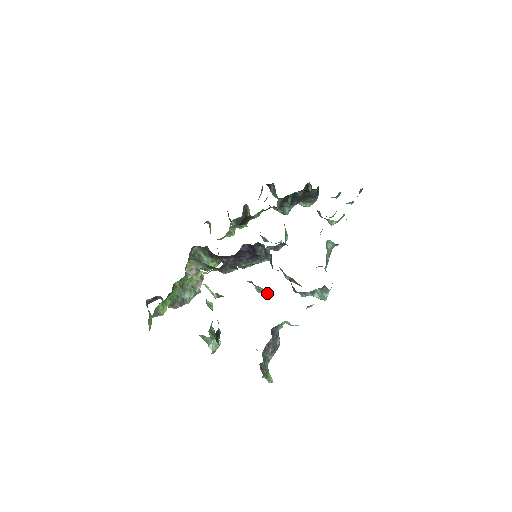
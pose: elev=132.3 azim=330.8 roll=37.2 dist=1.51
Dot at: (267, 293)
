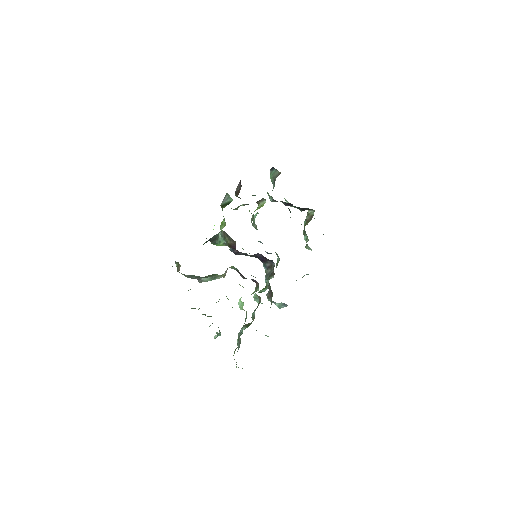
Dot at: (260, 302)
